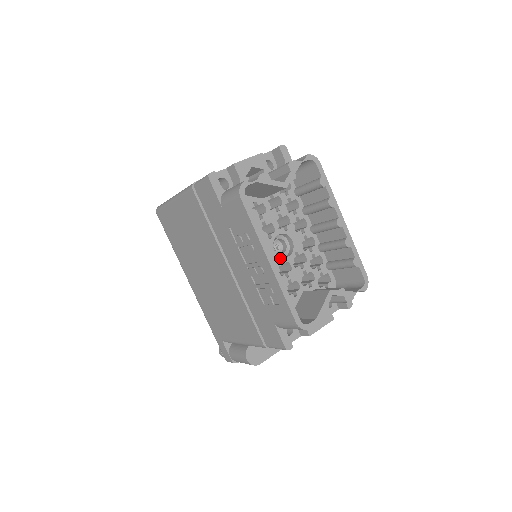
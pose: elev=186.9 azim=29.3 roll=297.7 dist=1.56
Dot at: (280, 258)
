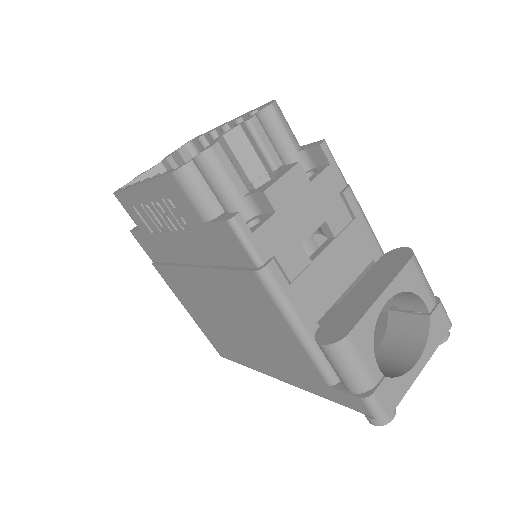
Dot at: occluded
